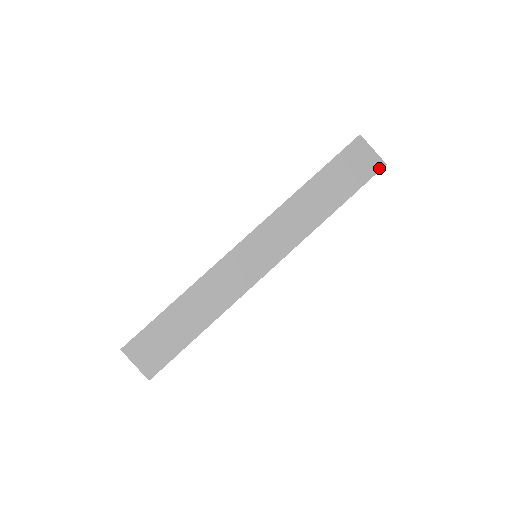
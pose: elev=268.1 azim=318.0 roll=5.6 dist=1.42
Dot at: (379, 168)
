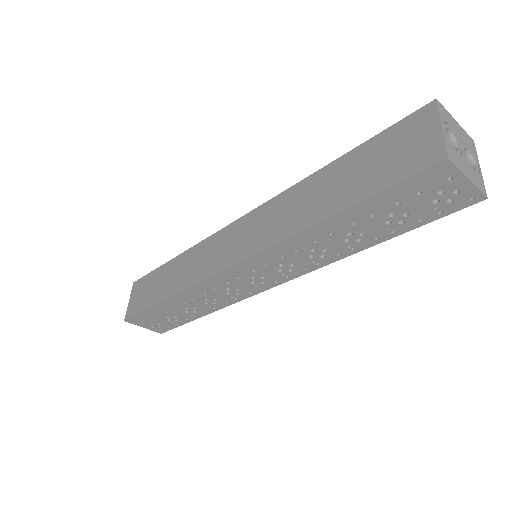
Dot at: (430, 163)
